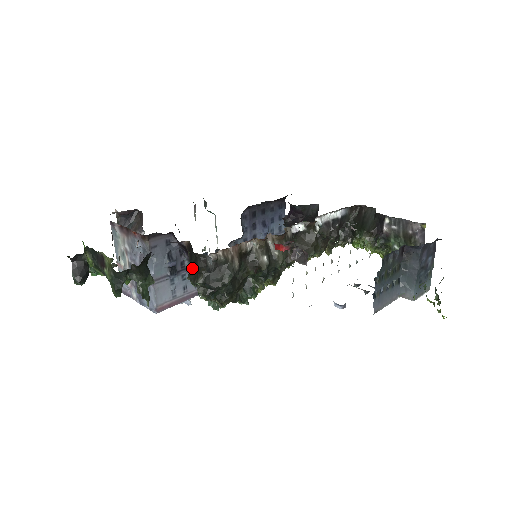
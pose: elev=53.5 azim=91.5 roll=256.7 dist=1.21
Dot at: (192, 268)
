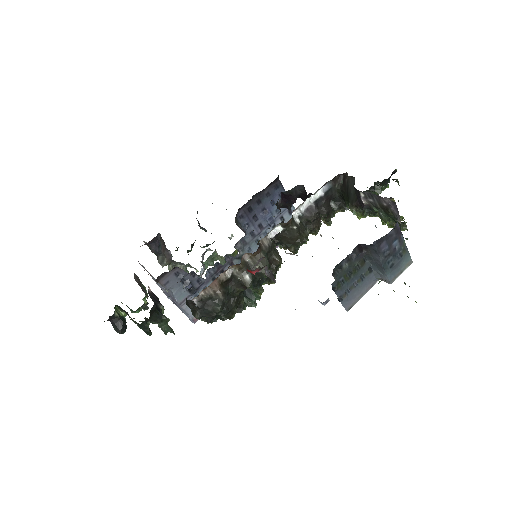
Dot at: (189, 307)
